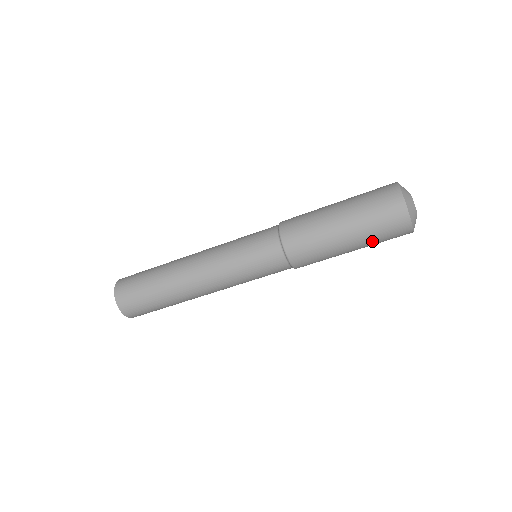
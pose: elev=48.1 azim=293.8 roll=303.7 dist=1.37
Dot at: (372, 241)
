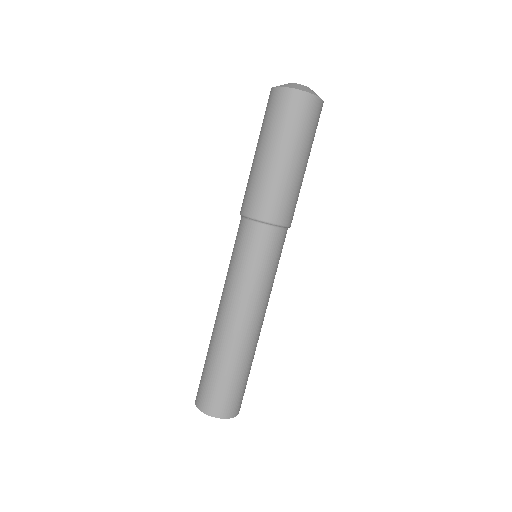
Dot at: (281, 132)
